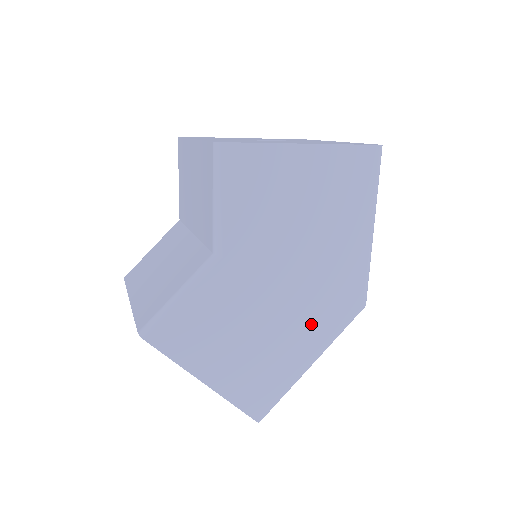
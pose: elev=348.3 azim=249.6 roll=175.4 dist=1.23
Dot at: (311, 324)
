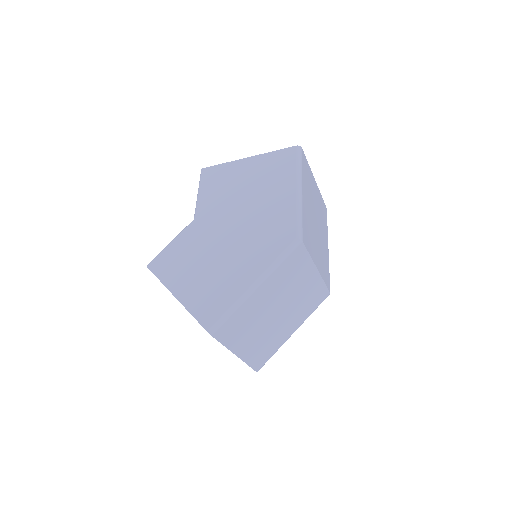
Dot at: (252, 254)
